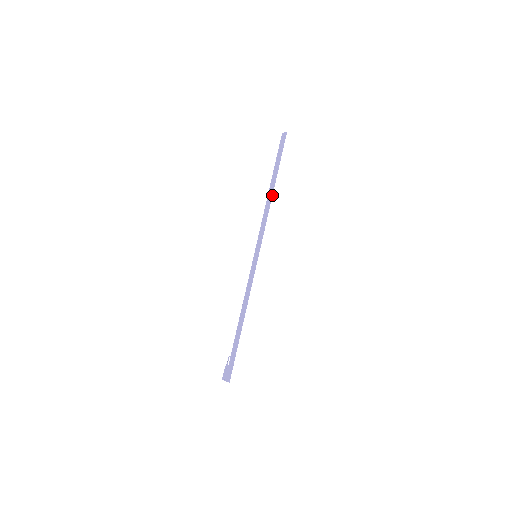
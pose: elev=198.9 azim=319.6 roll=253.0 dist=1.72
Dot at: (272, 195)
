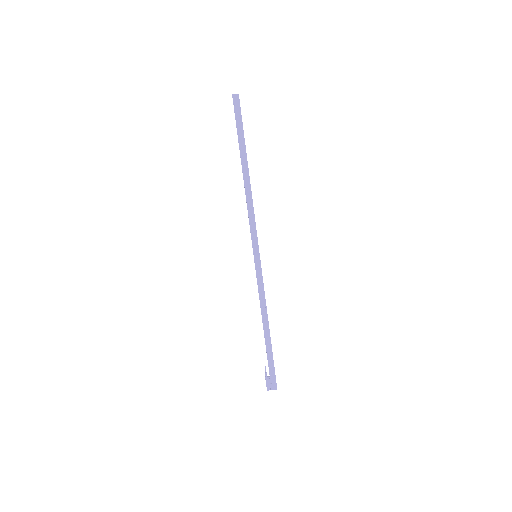
Dot at: (249, 180)
